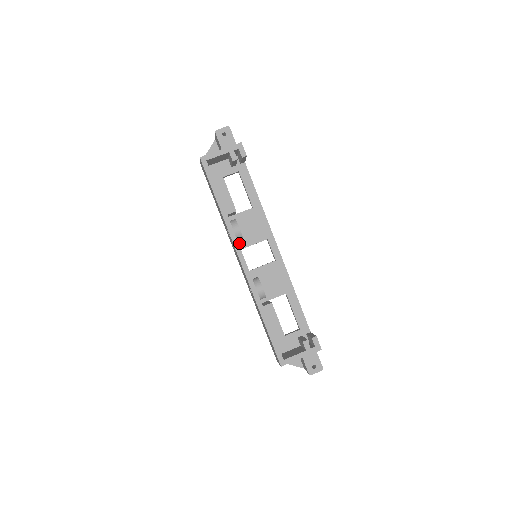
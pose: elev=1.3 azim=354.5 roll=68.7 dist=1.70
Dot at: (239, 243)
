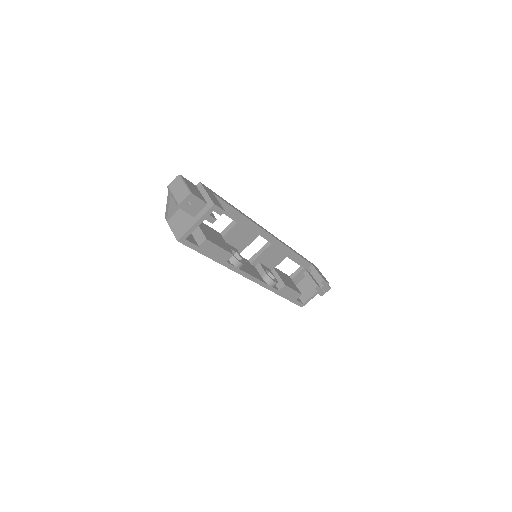
Dot at: occluded
